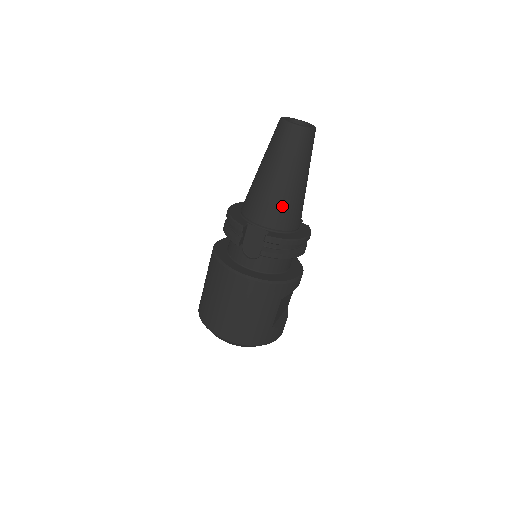
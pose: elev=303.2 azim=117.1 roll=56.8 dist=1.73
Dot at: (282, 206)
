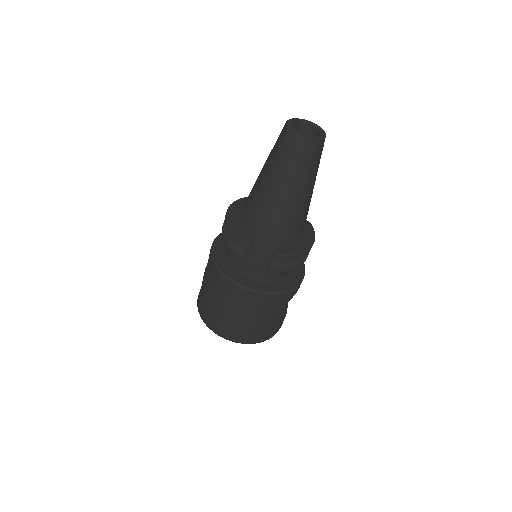
Dot at: (290, 220)
